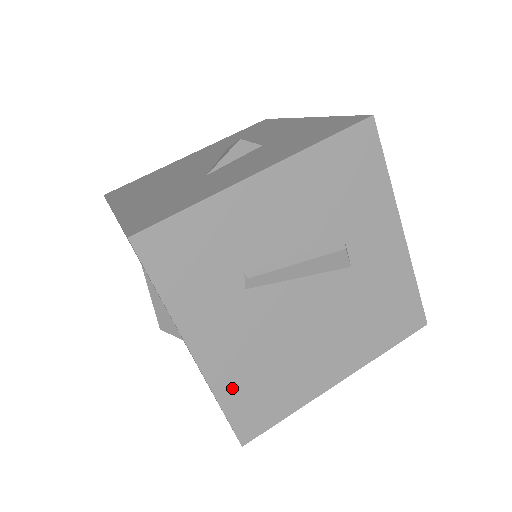
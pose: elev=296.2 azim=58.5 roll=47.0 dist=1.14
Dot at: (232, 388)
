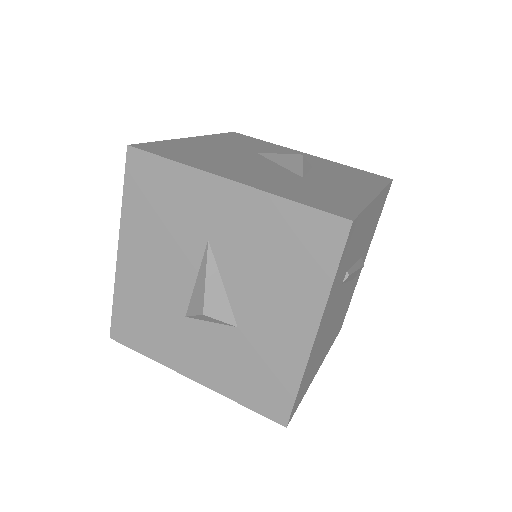
Dot at: (307, 370)
